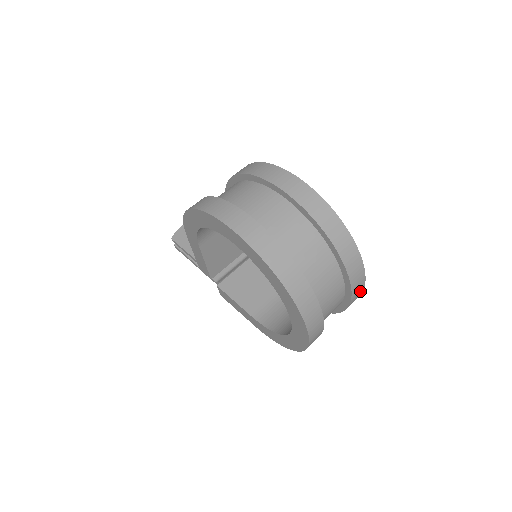
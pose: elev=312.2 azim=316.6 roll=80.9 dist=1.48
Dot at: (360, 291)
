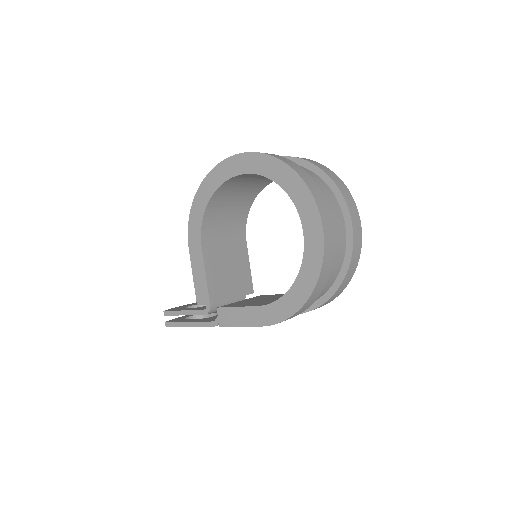
Dot at: (359, 231)
